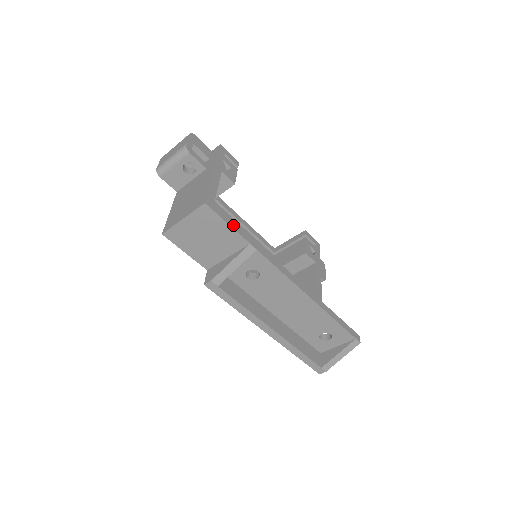
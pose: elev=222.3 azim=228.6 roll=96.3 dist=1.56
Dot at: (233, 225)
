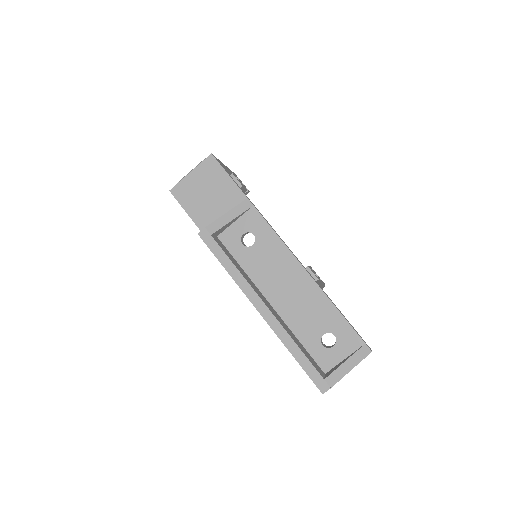
Dot at: (234, 181)
